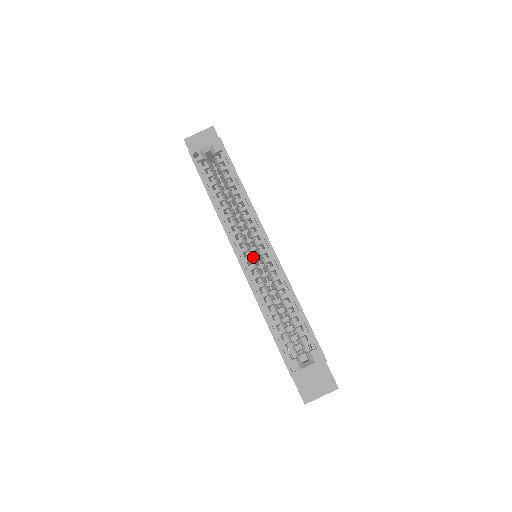
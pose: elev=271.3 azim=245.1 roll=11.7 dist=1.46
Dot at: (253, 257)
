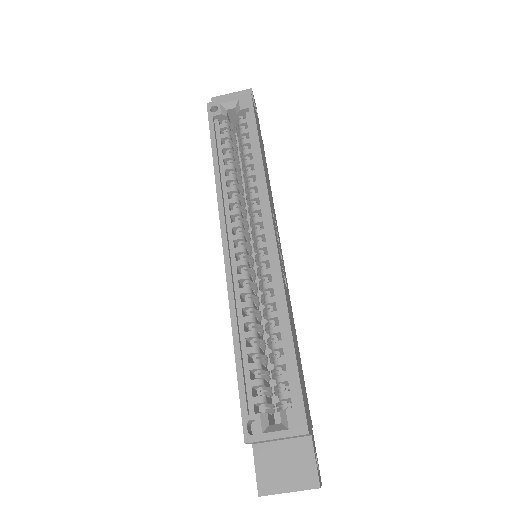
Dot at: (250, 254)
